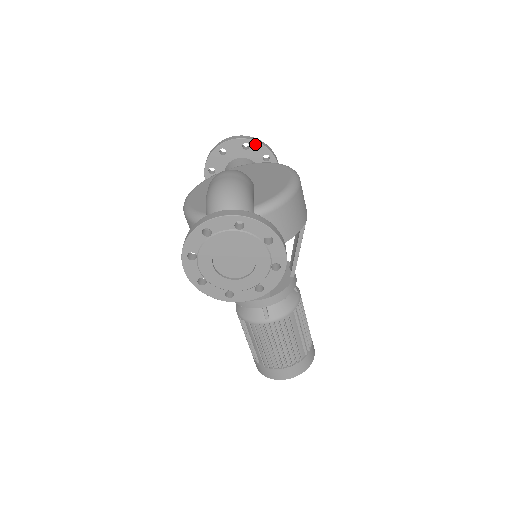
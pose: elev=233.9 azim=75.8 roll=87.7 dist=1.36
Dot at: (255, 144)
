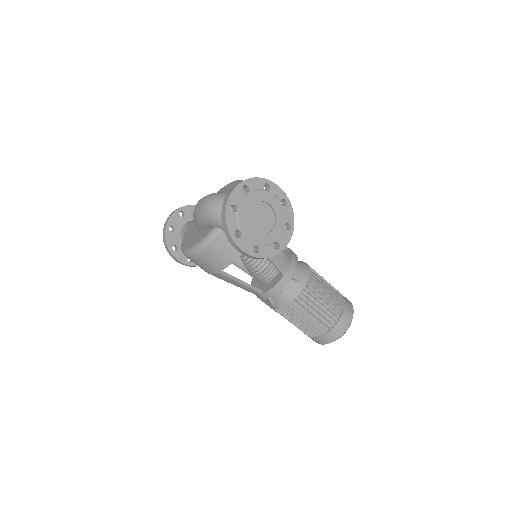
Dot at: (186, 208)
